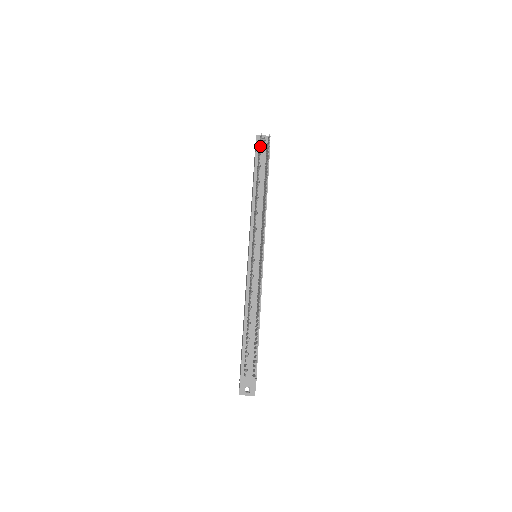
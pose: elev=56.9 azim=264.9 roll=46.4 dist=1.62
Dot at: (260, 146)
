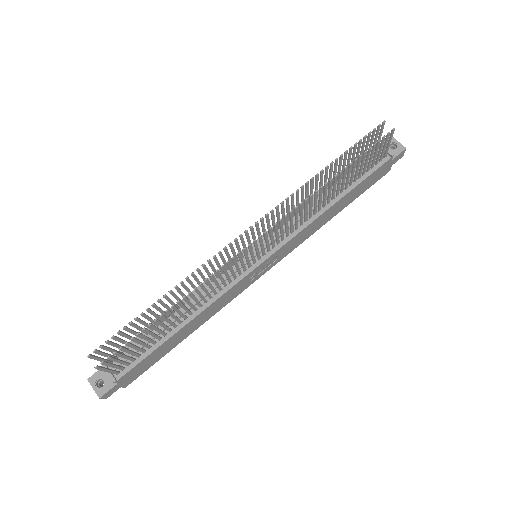
Dot at: (369, 132)
